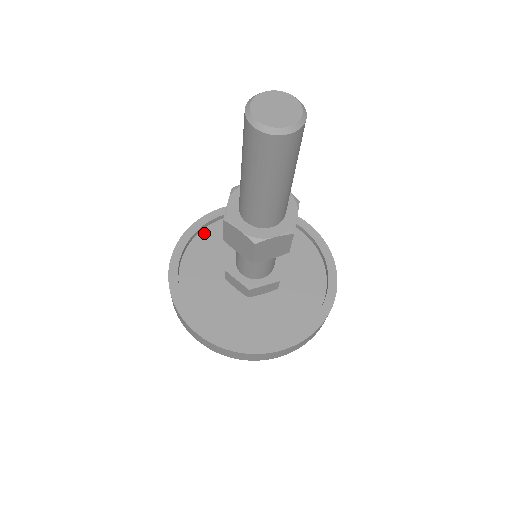
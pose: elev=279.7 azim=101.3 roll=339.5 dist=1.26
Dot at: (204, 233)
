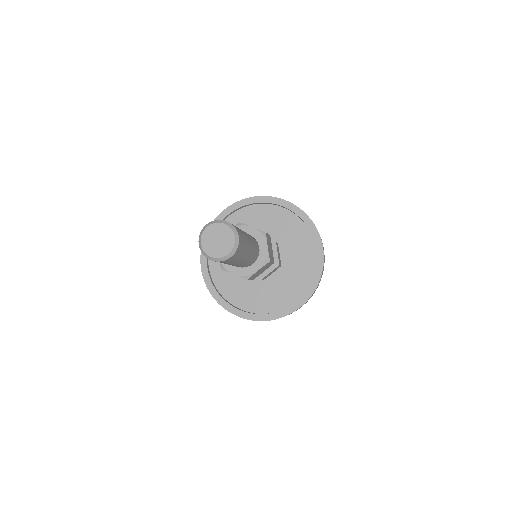
Dot at: occluded
